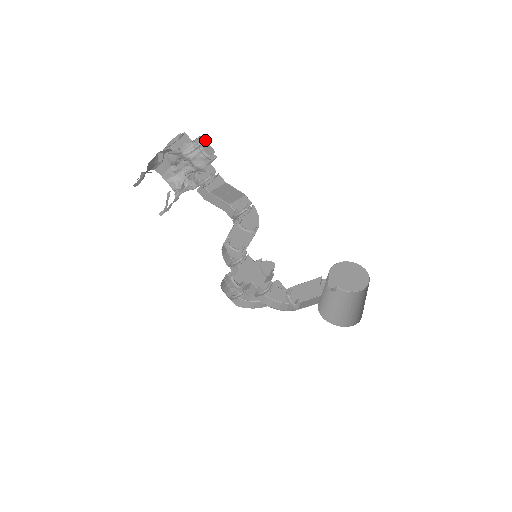
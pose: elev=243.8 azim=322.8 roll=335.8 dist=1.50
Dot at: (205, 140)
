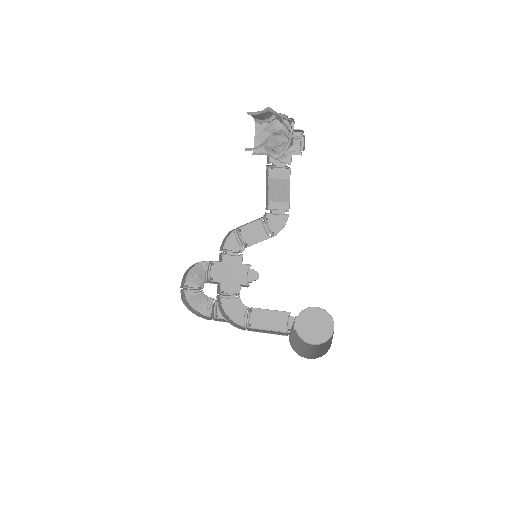
Dot at: occluded
